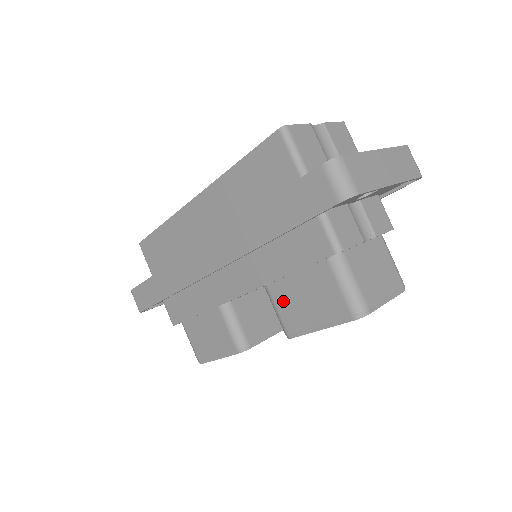
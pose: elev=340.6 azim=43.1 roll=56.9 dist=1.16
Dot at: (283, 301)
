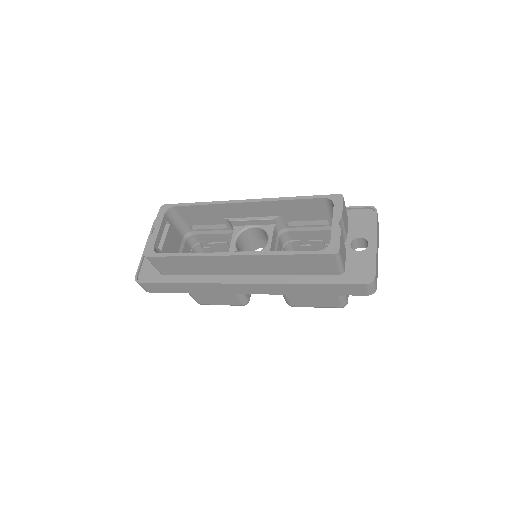
Dot at: (295, 298)
